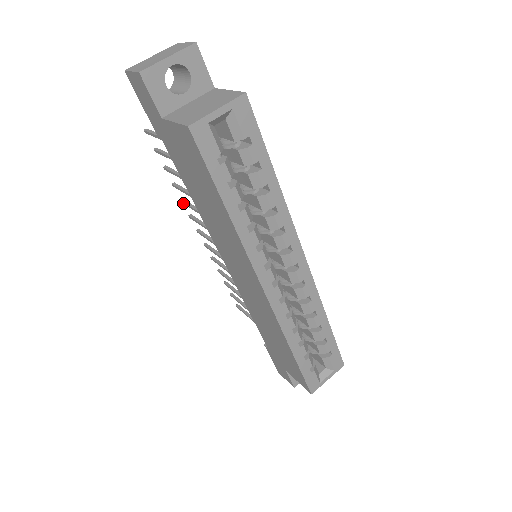
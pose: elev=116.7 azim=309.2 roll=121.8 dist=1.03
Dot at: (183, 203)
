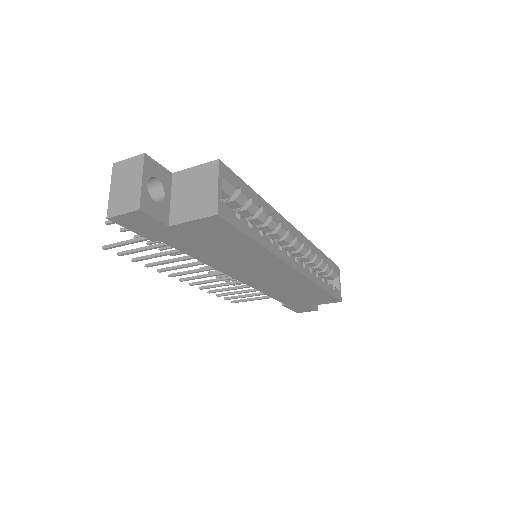
Dot at: occluded
